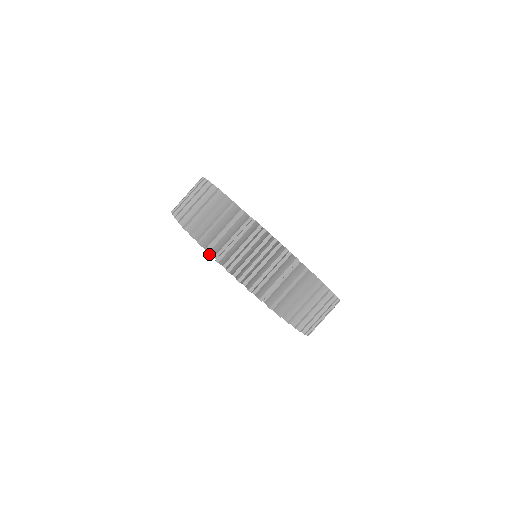
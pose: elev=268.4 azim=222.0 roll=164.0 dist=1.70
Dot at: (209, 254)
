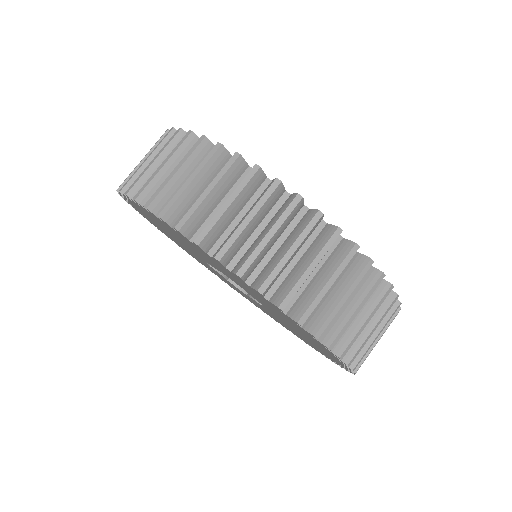
Dot at: (241, 279)
